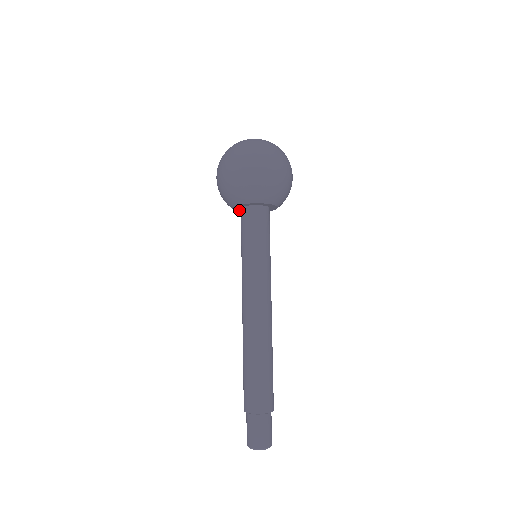
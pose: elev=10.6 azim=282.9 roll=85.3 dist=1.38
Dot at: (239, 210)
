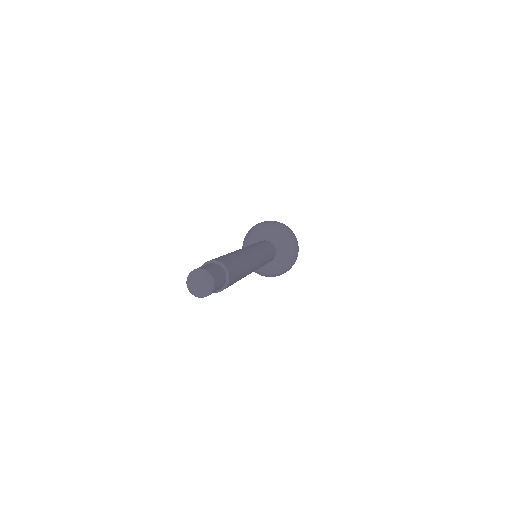
Dot at: occluded
